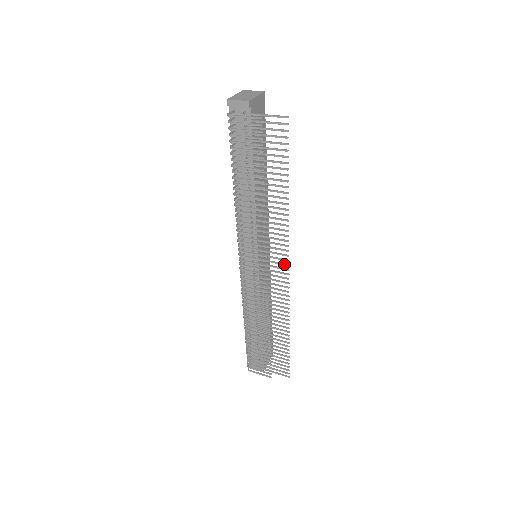
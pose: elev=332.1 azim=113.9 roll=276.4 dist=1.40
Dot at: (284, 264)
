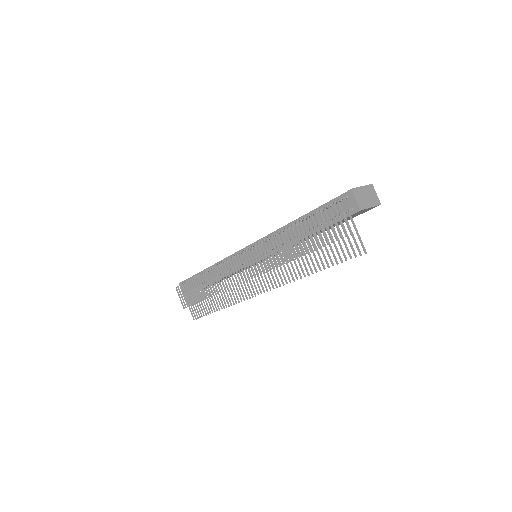
Dot at: (263, 288)
